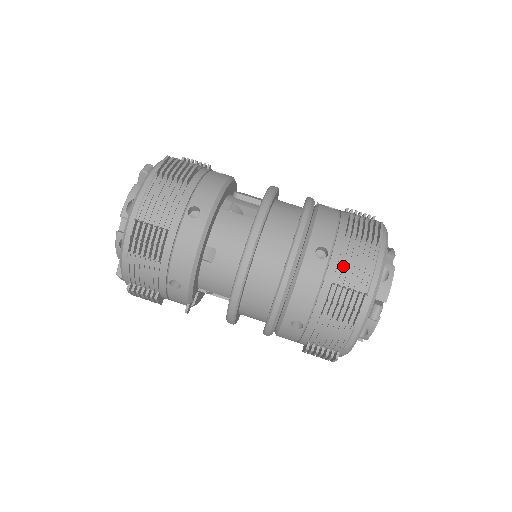
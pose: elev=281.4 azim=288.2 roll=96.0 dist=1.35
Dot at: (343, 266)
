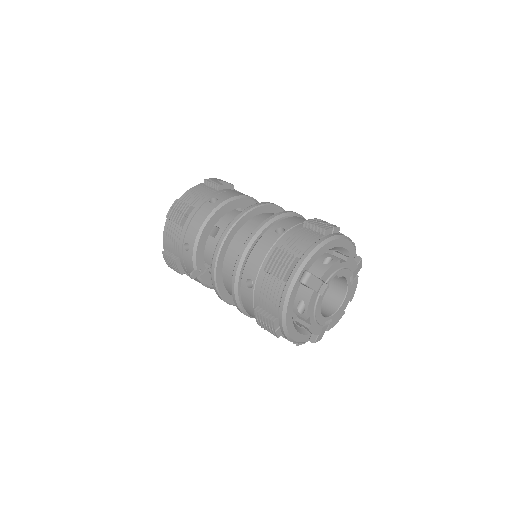
Dot at: (290, 239)
